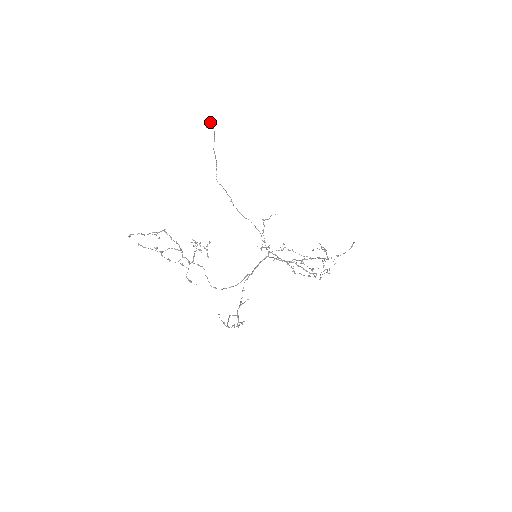
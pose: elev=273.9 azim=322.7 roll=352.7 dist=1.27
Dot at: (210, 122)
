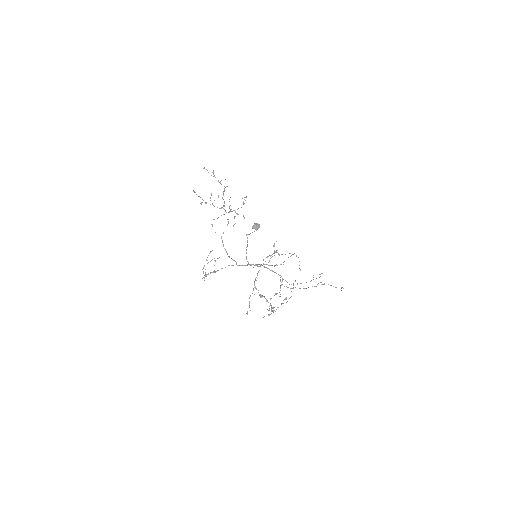
Dot at: (257, 227)
